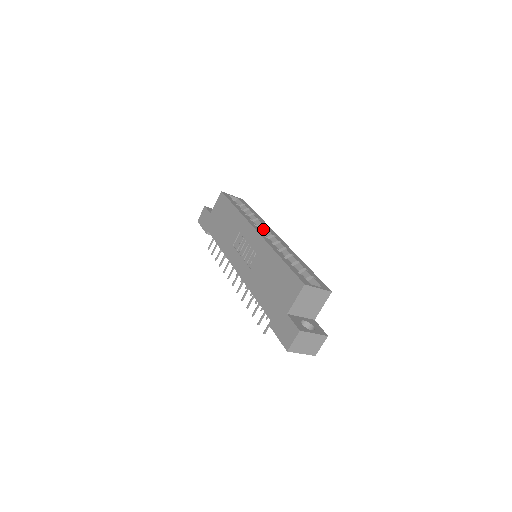
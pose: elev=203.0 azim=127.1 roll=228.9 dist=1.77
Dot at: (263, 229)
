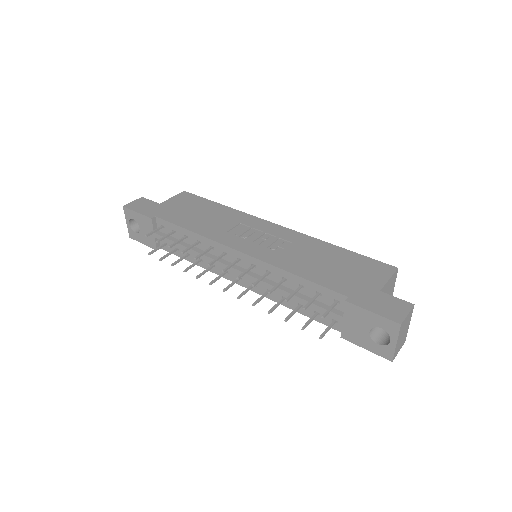
Dot at: occluded
